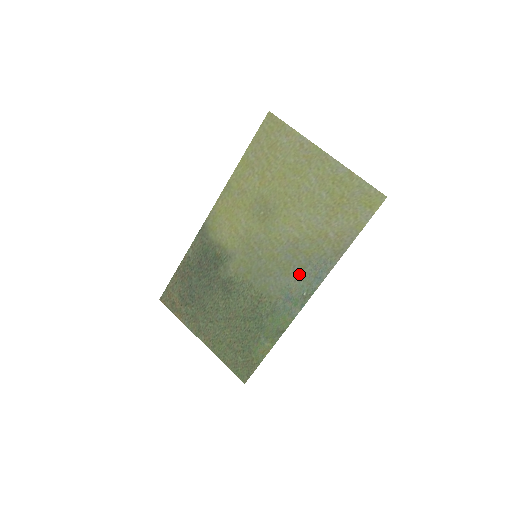
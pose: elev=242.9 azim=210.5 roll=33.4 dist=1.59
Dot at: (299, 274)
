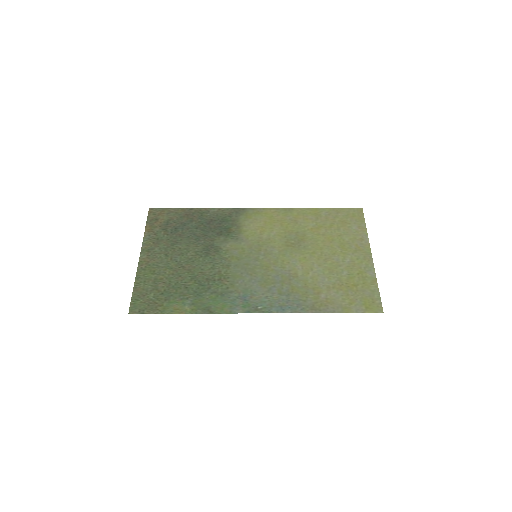
Dot at: (272, 293)
